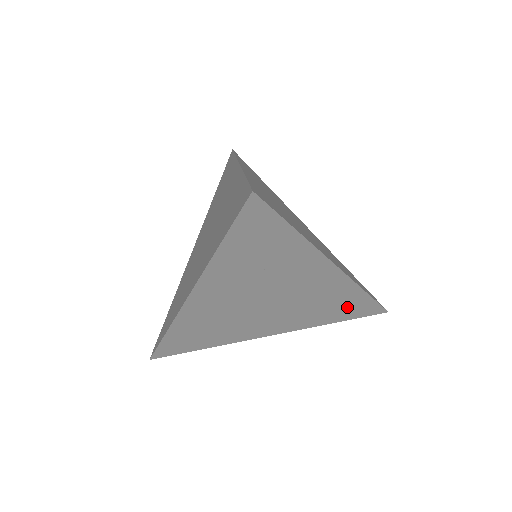
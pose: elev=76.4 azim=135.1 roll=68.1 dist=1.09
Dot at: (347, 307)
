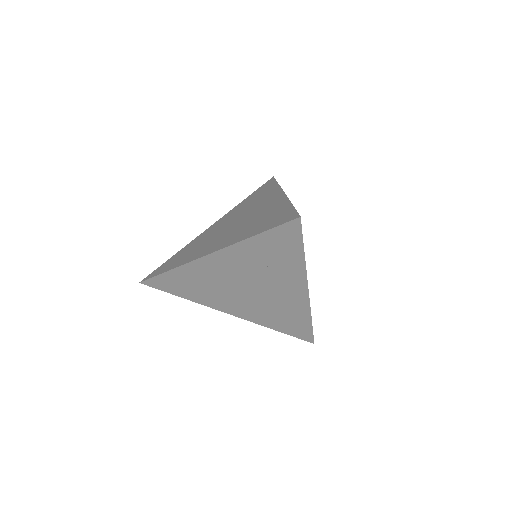
Dot at: (293, 324)
